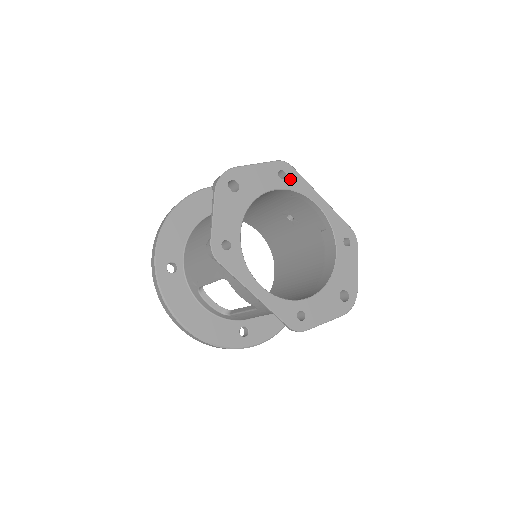
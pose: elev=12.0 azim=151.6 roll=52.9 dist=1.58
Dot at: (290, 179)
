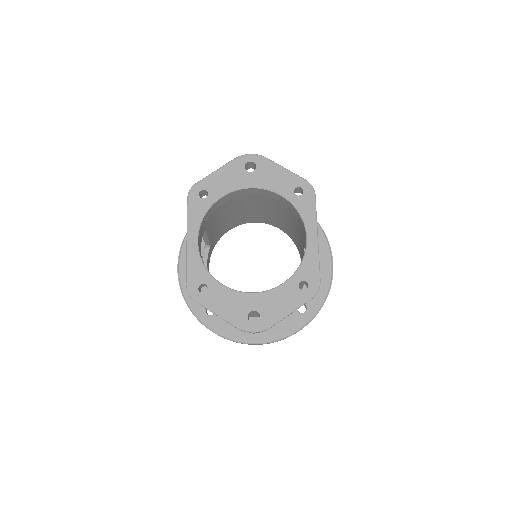
Dot at: (302, 199)
